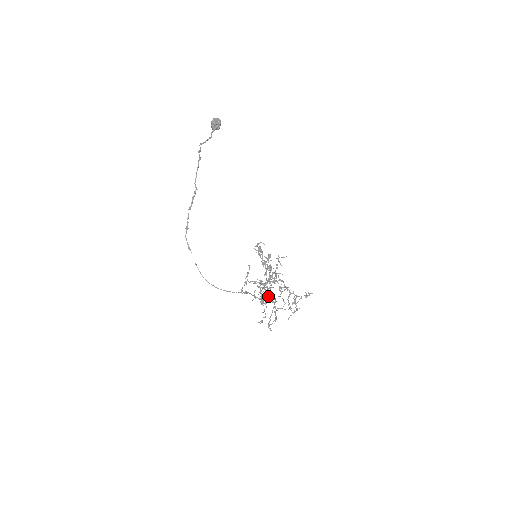
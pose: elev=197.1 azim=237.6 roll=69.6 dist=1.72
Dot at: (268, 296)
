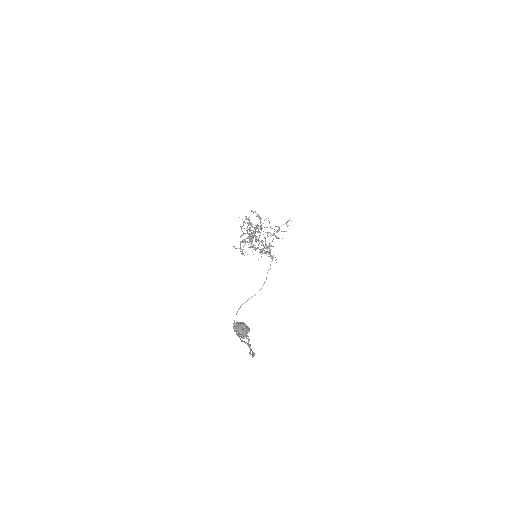
Dot at: occluded
